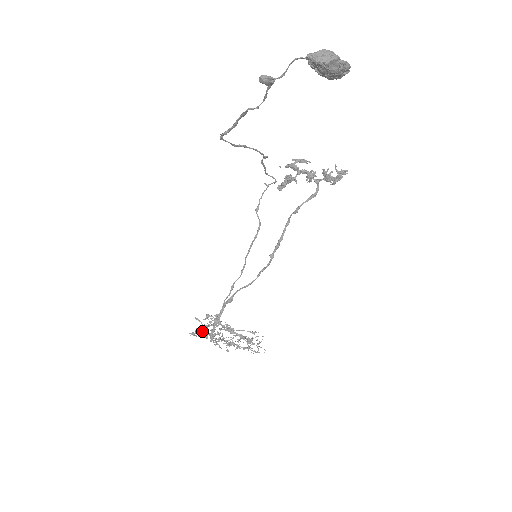
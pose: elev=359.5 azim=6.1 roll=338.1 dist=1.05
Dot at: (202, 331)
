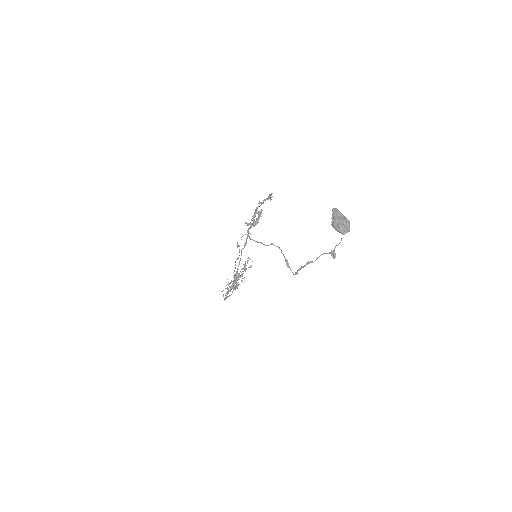
Dot at: occluded
